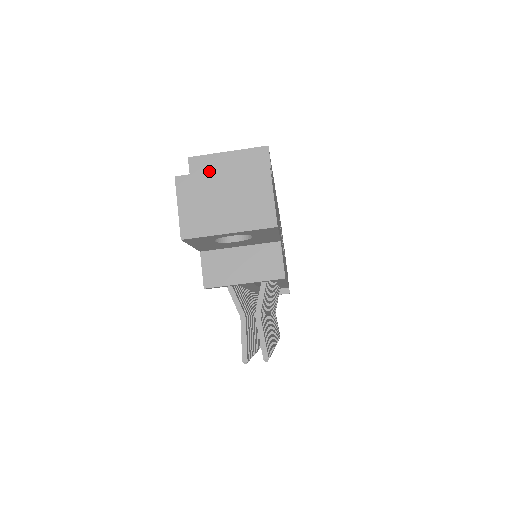
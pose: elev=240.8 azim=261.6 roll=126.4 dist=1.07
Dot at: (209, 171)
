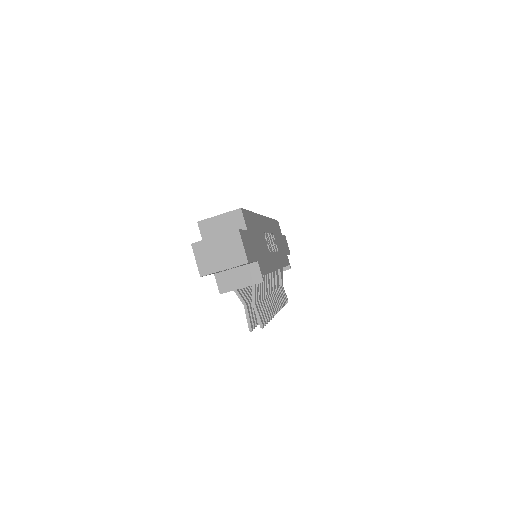
Dot at: (208, 238)
